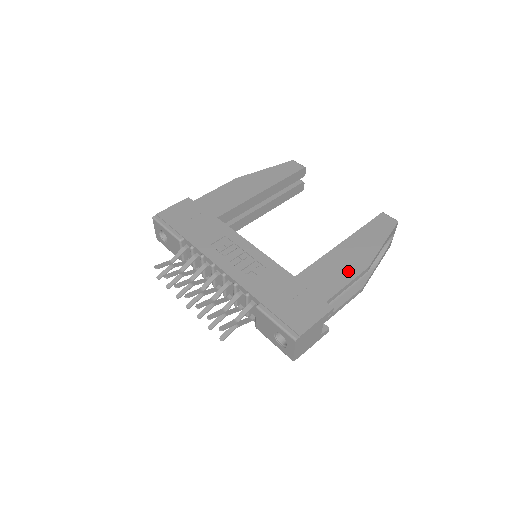
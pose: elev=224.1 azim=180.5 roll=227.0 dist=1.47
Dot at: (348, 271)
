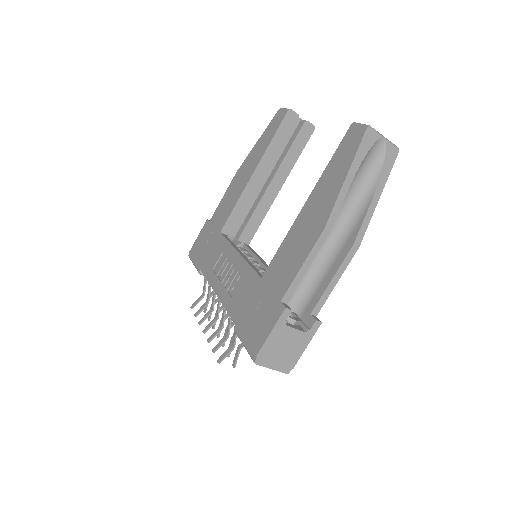
Dot at: (304, 246)
